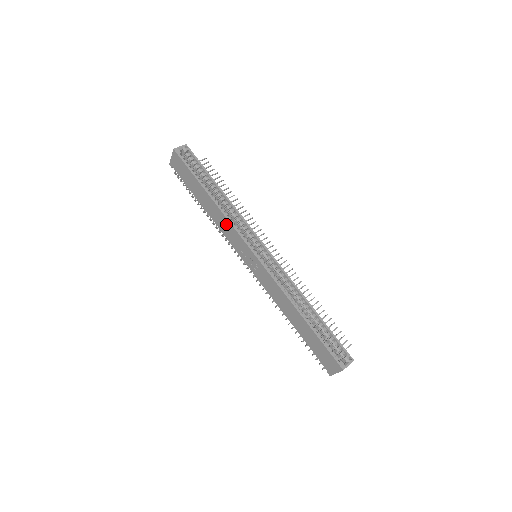
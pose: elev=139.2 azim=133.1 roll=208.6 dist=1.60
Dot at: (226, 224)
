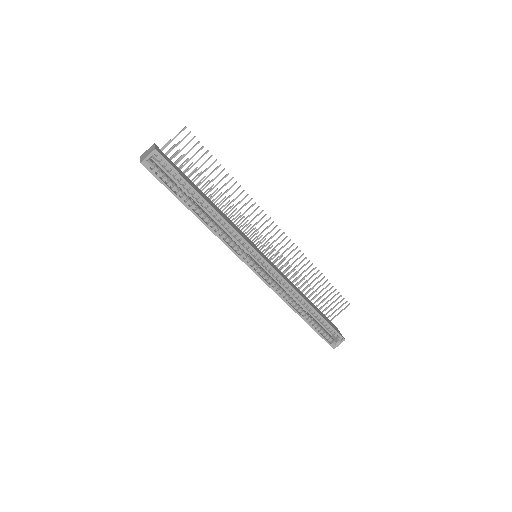
Dot at: occluded
